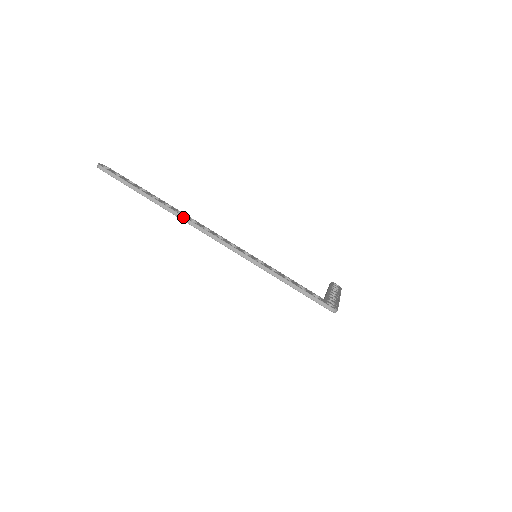
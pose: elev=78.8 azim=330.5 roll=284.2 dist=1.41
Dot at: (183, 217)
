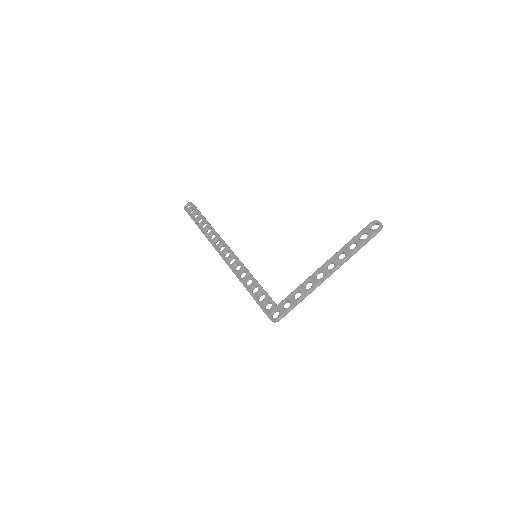
Dot at: occluded
